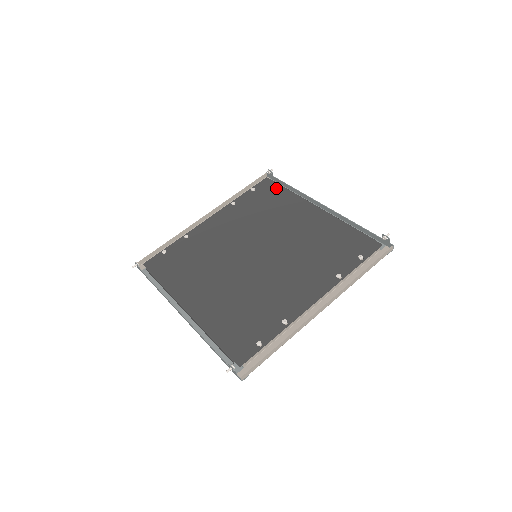
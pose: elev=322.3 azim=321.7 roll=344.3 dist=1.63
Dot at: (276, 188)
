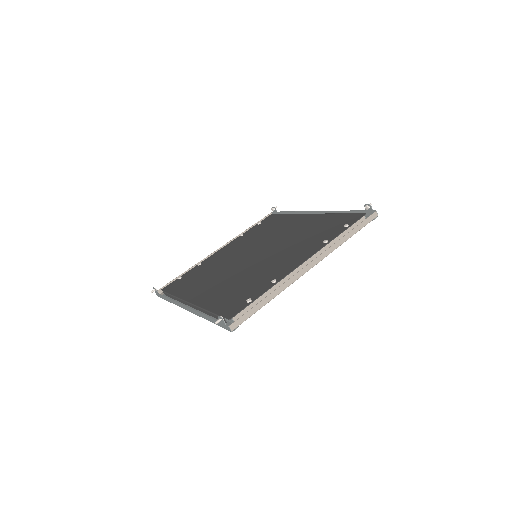
Dot at: (278, 216)
